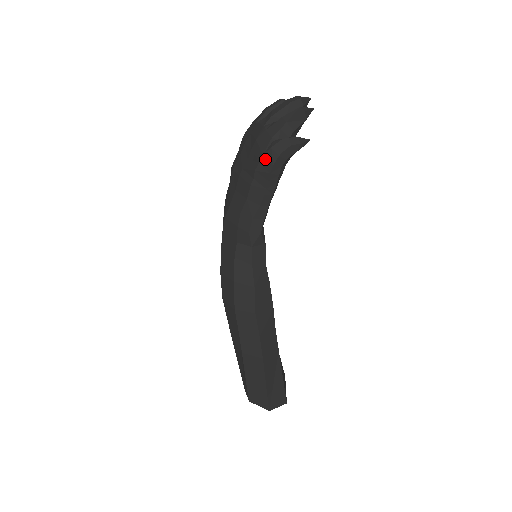
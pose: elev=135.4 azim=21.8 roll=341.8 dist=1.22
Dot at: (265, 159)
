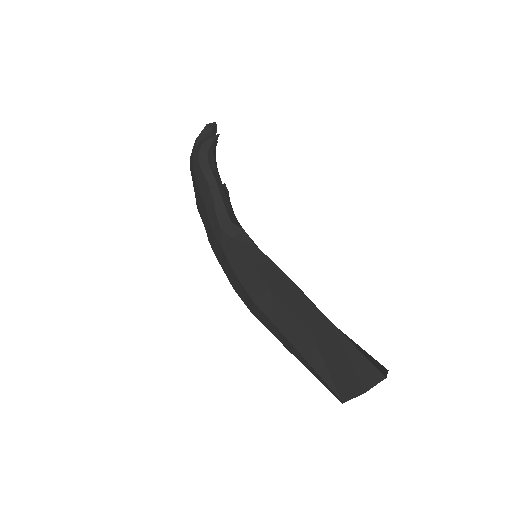
Dot at: (195, 167)
